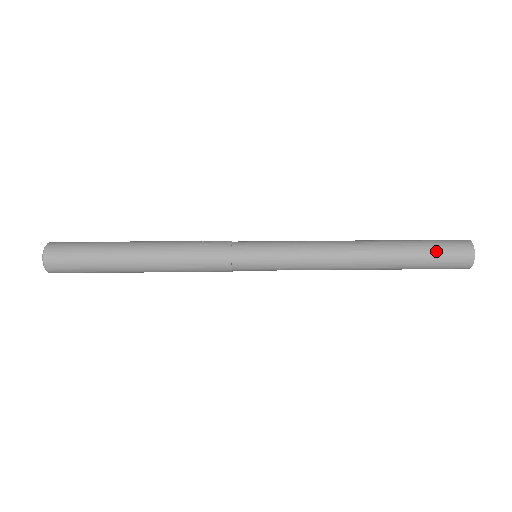
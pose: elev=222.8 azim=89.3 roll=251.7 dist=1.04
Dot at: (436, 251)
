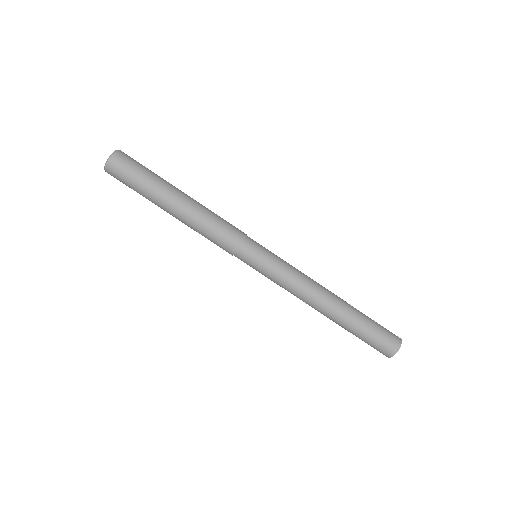
Dot at: (377, 323)
